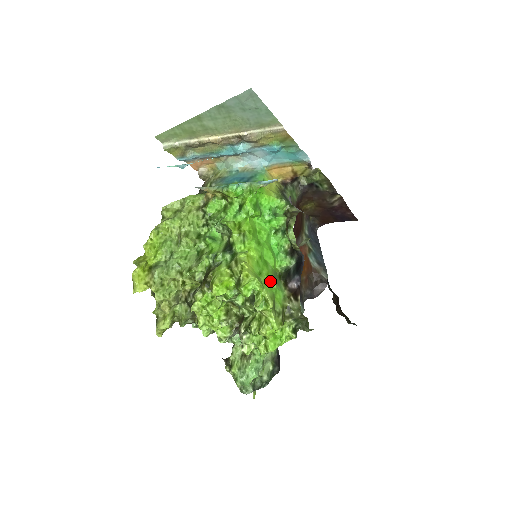
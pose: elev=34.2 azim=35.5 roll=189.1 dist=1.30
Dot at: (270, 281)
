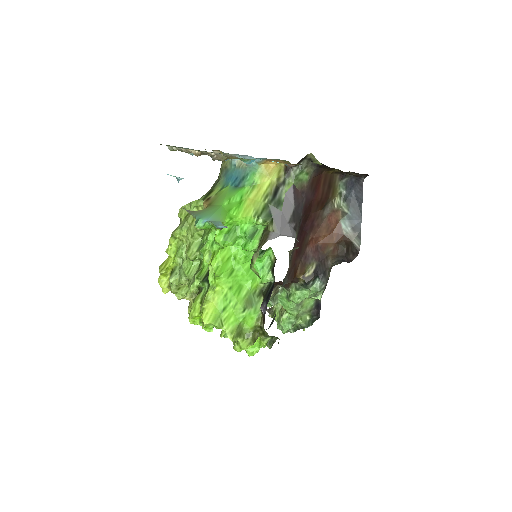
Dot at: (237, 311)
